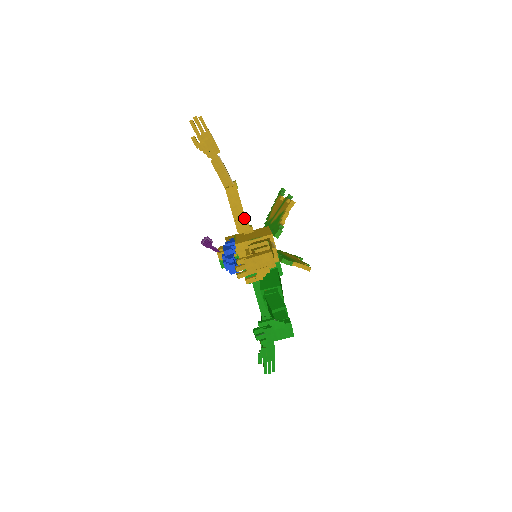
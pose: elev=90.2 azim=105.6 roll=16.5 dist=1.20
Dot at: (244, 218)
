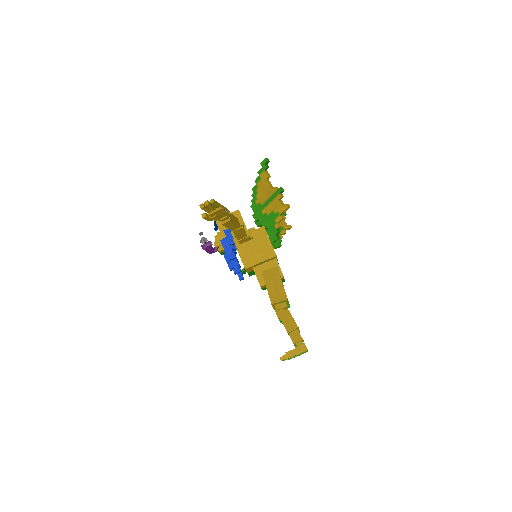
Dot at: (247, 237)
